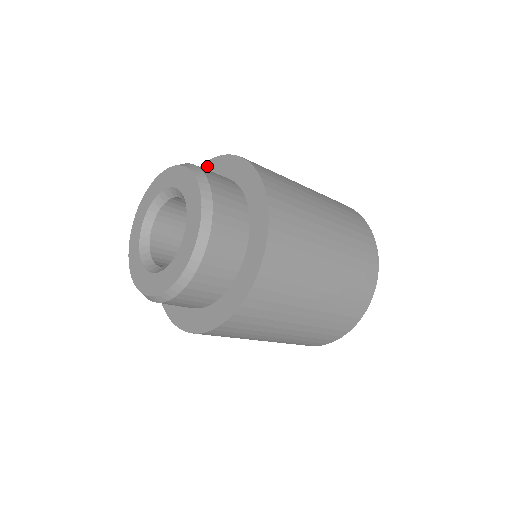
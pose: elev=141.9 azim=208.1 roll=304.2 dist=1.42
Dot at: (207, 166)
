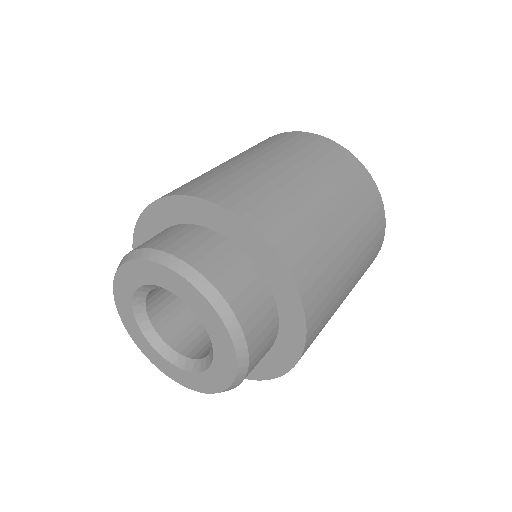
Dot at: (190, 203)
